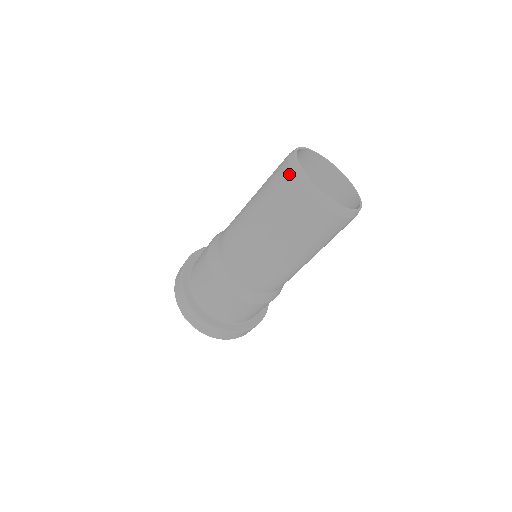
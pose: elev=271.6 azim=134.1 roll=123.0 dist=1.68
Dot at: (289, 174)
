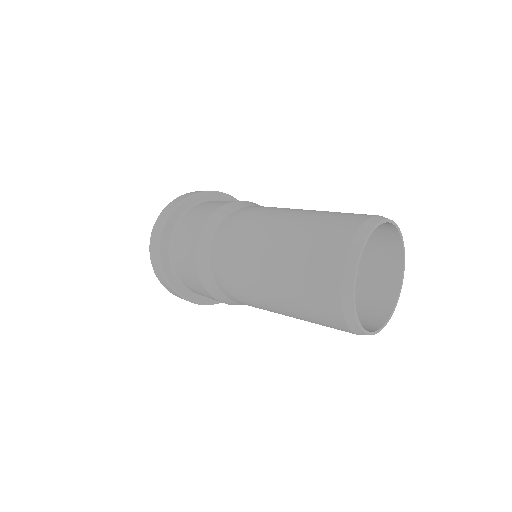
Dot at: (352, 230)
